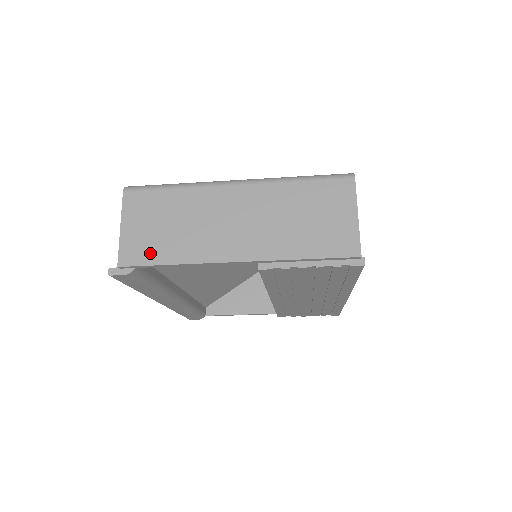
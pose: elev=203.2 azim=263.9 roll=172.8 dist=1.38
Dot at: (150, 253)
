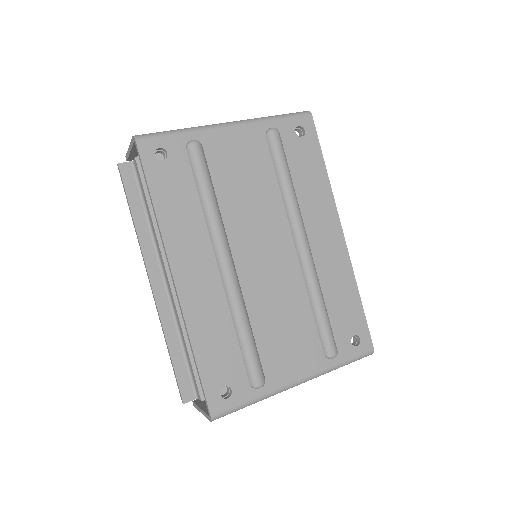
Dot at: occluded
